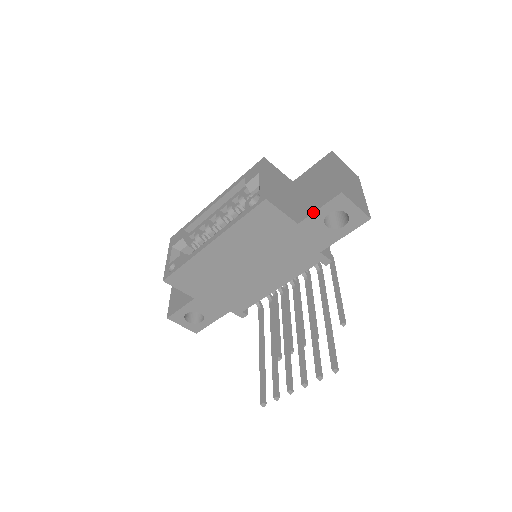
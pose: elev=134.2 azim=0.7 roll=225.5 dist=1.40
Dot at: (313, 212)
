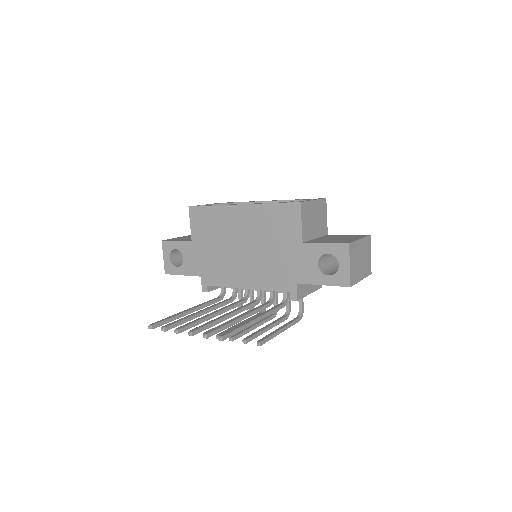
Dot at: (319, 242)
